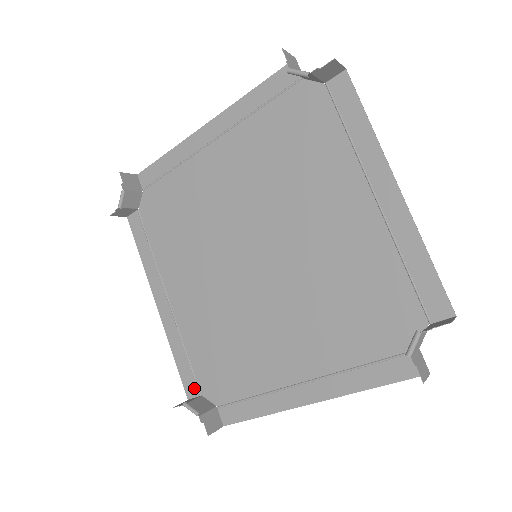
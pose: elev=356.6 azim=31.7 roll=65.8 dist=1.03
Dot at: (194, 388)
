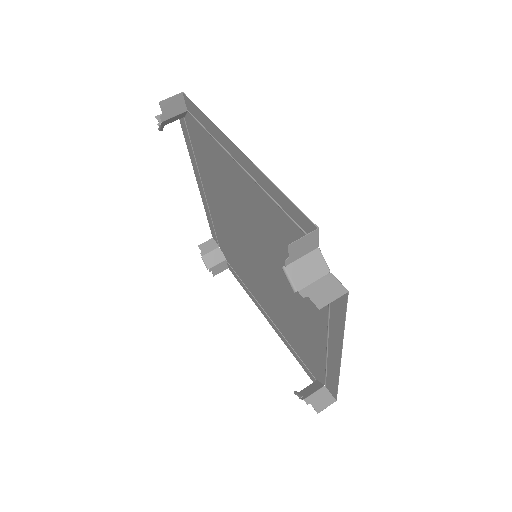
Dot at: (216, 240)
